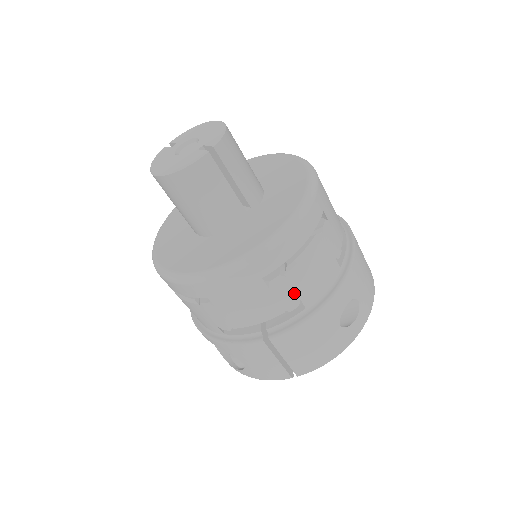
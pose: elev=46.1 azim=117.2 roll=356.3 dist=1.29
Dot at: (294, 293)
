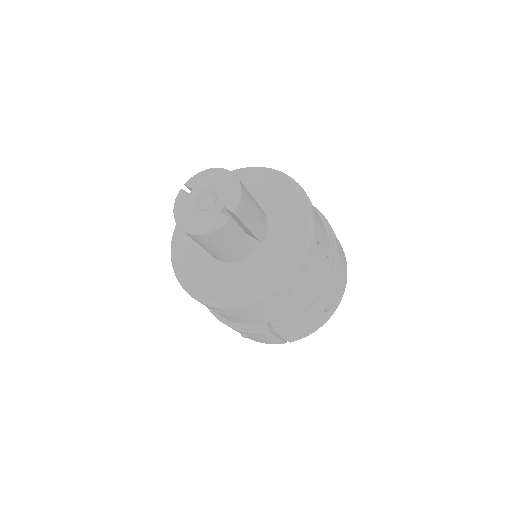
Dot at: (294, 304)
